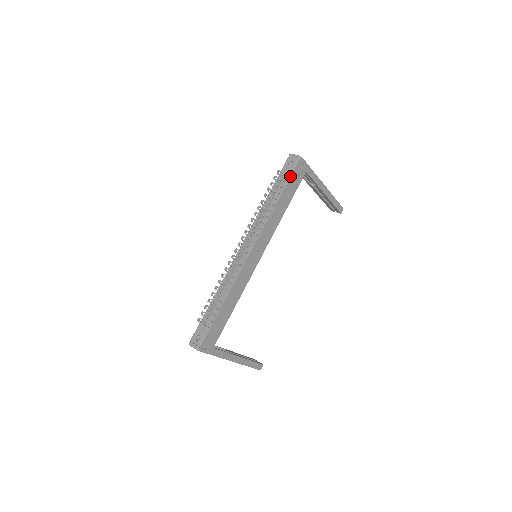
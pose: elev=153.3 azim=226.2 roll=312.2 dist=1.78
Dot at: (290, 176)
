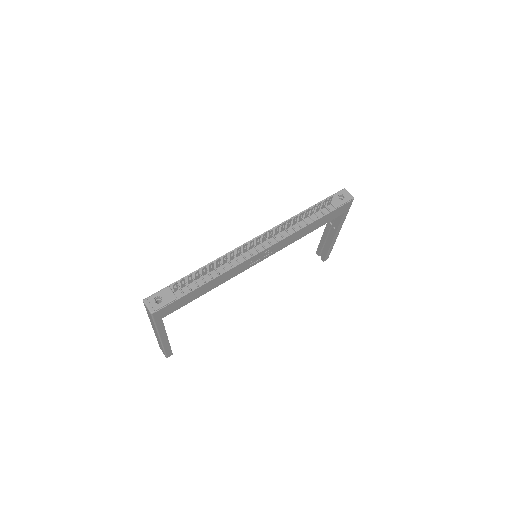
Dot at: (335, 208)
